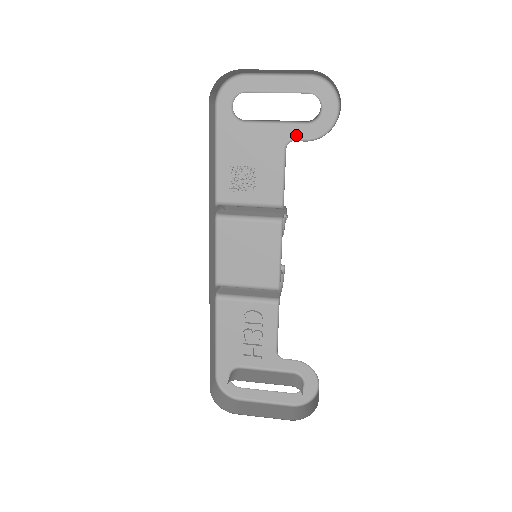
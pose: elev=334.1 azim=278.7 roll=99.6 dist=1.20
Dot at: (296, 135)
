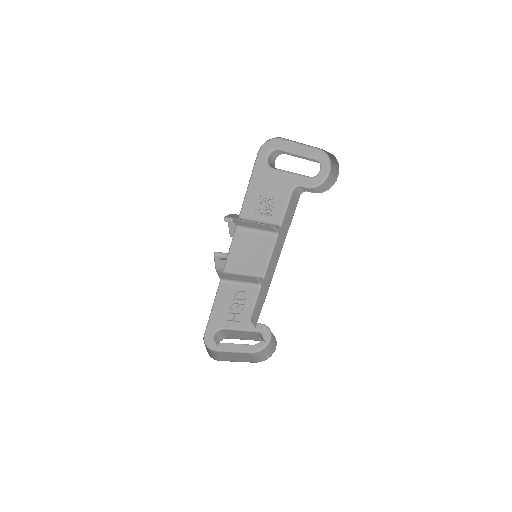
Dot at: (301, 183)
